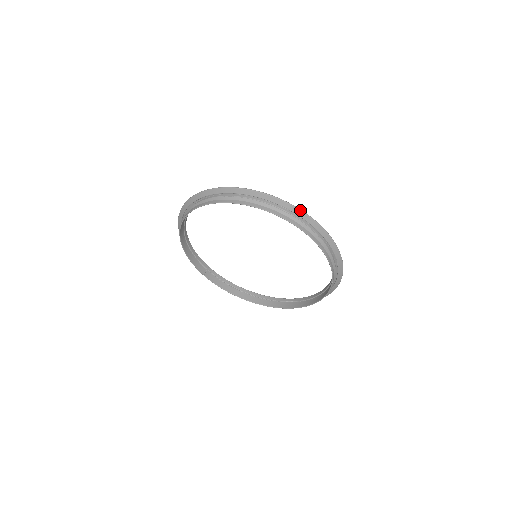
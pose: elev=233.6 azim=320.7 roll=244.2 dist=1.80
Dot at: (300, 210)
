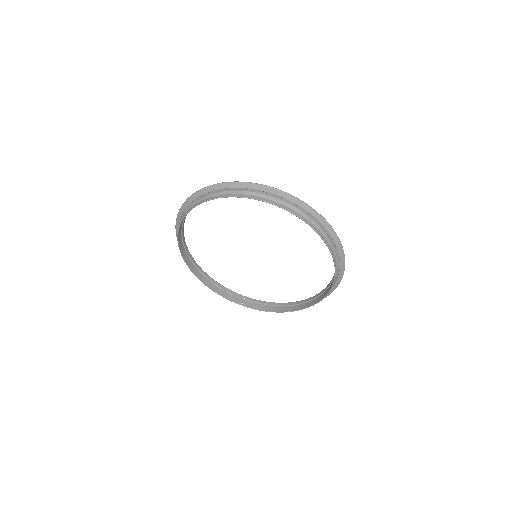
Dot at: (239, 182)
